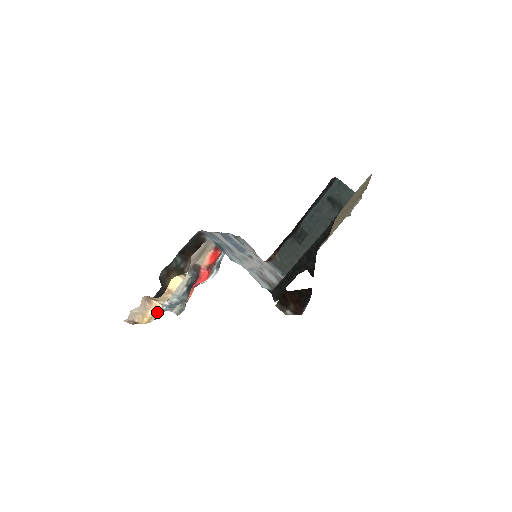
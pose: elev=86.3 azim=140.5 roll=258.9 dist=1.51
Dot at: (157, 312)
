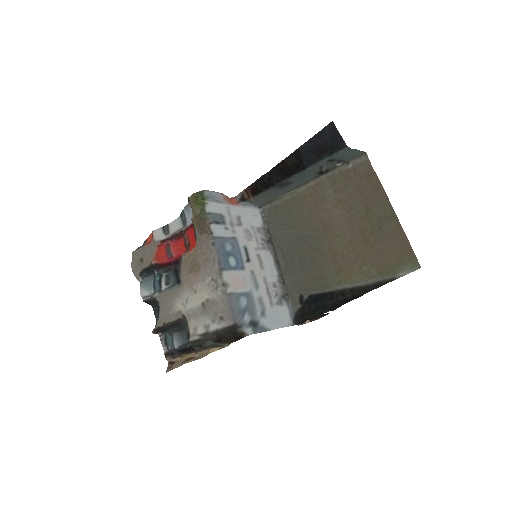
Dot at: occluded
